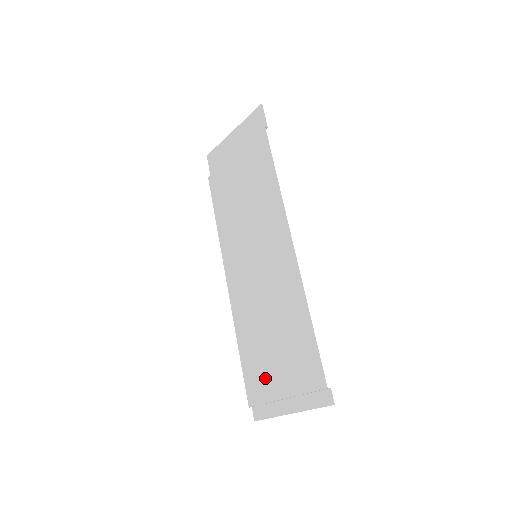
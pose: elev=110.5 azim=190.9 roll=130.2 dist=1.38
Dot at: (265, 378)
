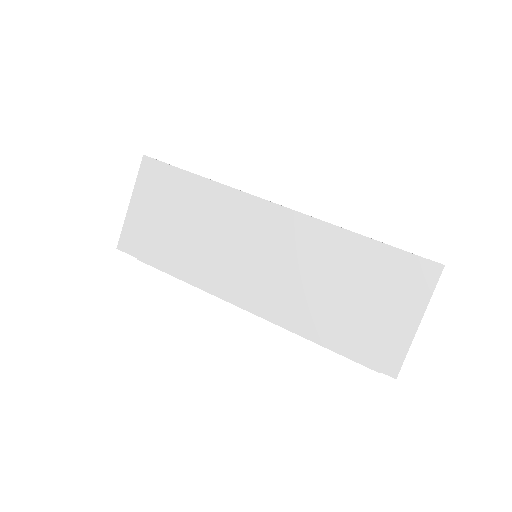
Dot at: (369, 329)
